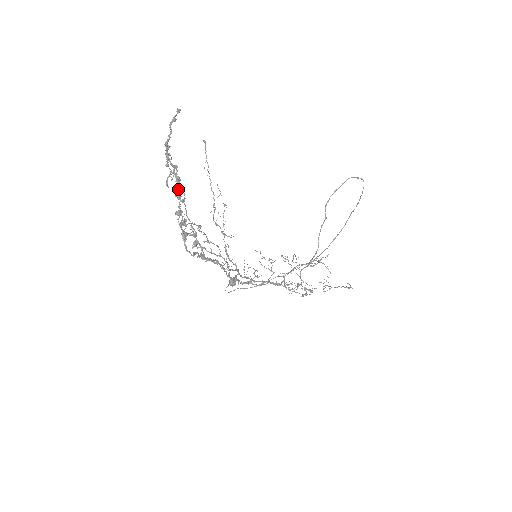
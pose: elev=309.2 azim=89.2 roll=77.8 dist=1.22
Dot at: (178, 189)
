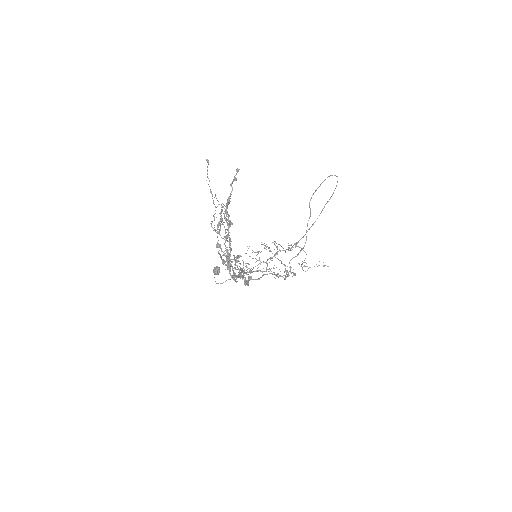
Dot at: occluded
